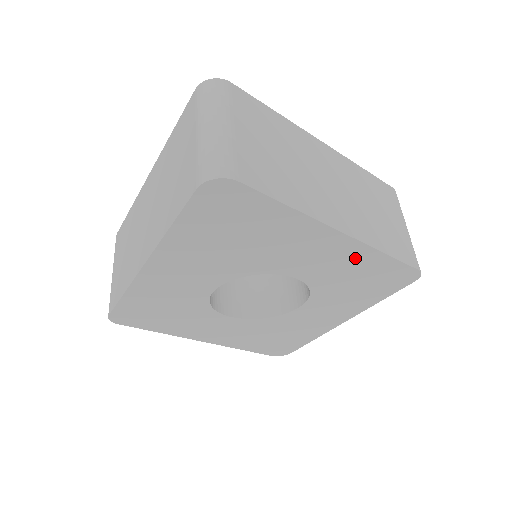
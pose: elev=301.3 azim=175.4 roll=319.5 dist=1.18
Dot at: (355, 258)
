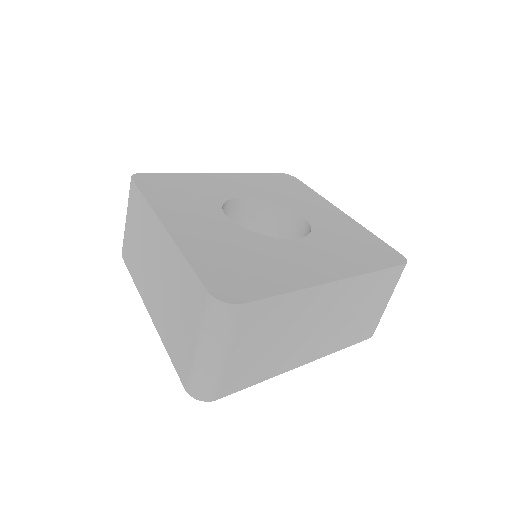
Dot at: occluded
